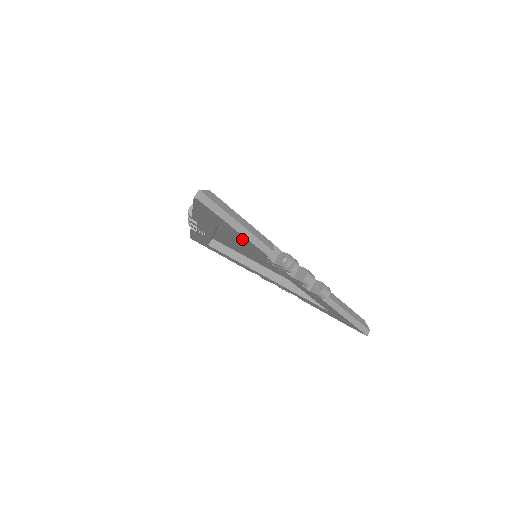
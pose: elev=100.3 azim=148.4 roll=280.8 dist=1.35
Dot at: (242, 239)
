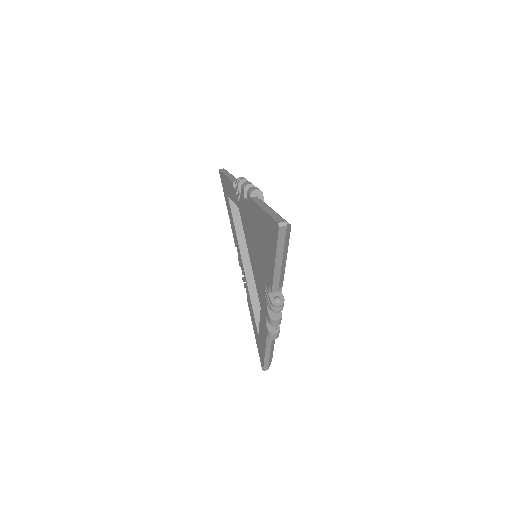
Dot at: (269, 264)
